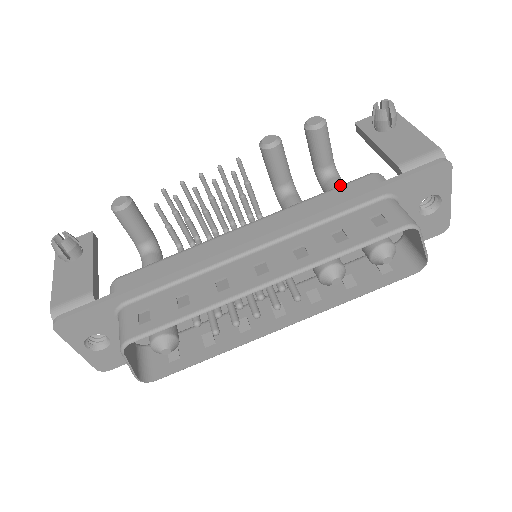
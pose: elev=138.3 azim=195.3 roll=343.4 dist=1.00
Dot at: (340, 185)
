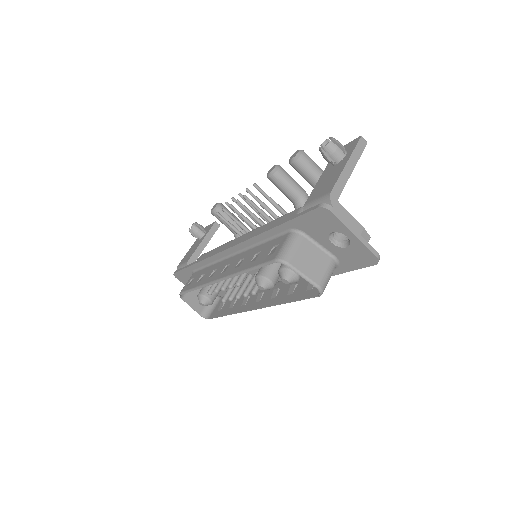
Dot at: occluded
